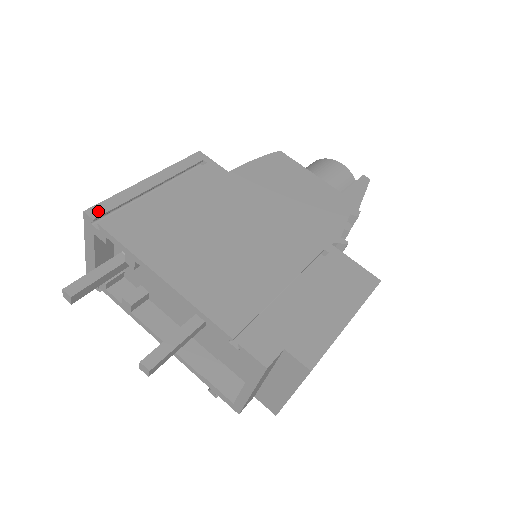
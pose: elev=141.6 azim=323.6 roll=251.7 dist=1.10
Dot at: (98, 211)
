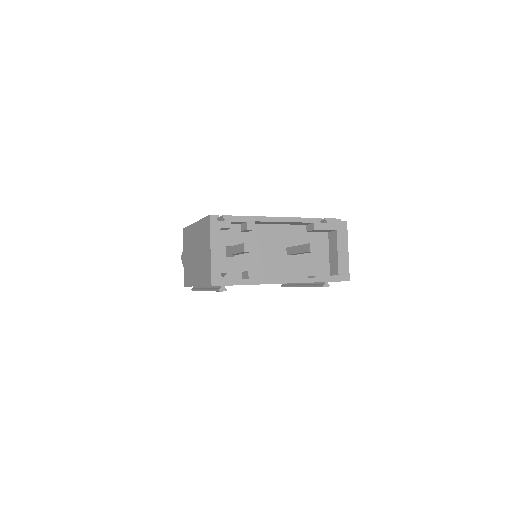
Dot at: occluded
